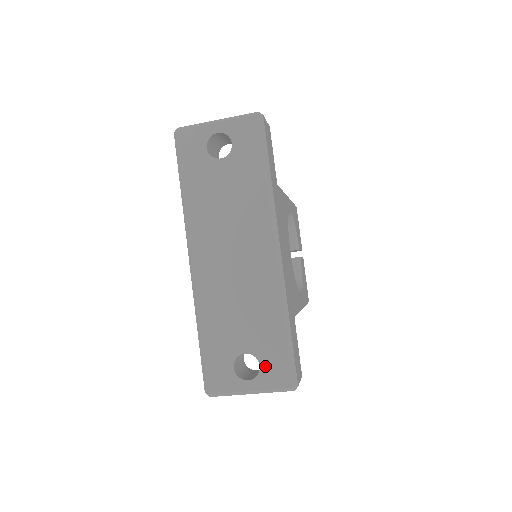
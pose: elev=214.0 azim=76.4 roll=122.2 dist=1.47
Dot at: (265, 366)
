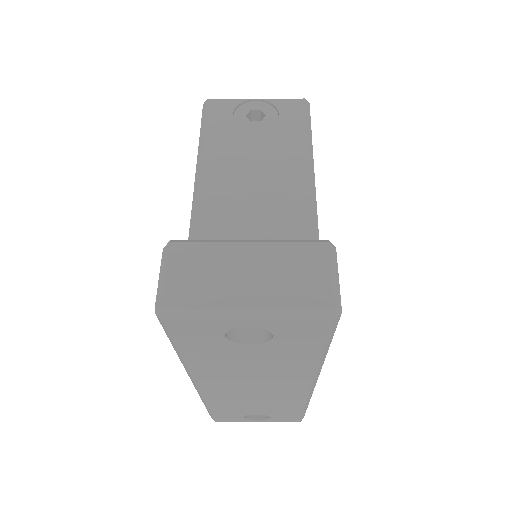
Dot at: (276, 418)
